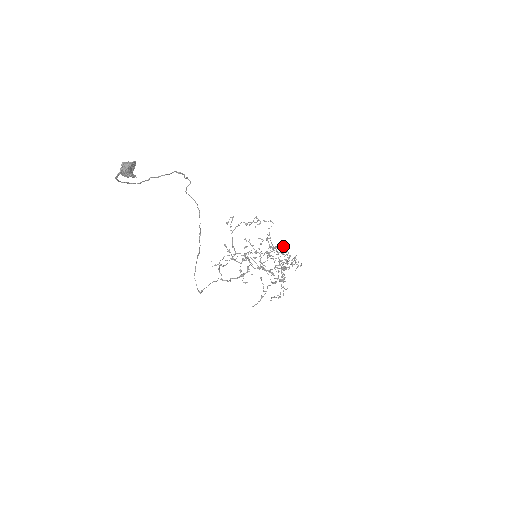
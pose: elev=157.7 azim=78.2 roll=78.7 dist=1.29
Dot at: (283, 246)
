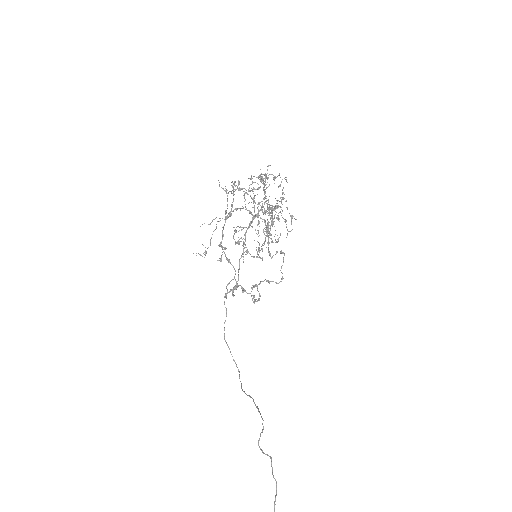
Dot at: occluded
